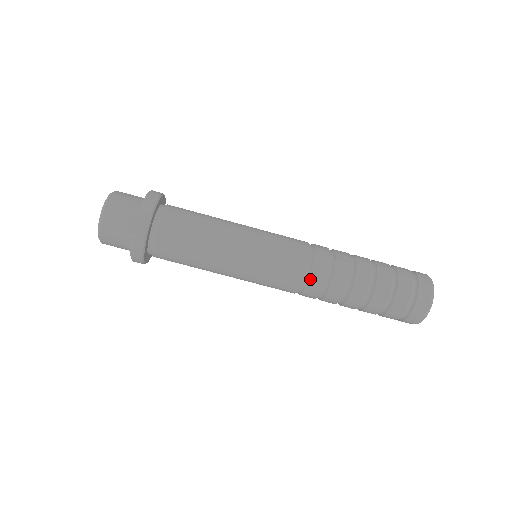
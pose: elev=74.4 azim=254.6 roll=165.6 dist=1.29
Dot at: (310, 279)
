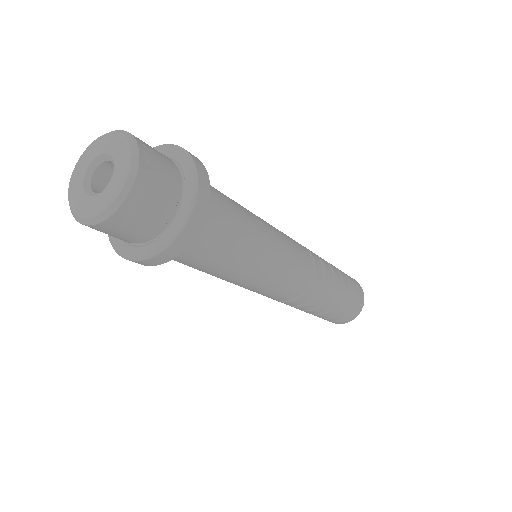
Dot at: (278, 301)
